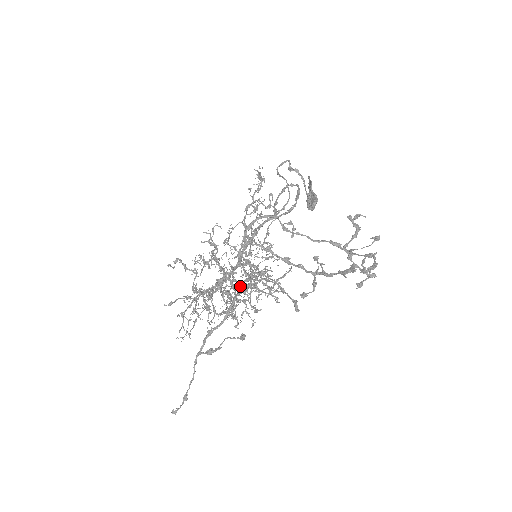
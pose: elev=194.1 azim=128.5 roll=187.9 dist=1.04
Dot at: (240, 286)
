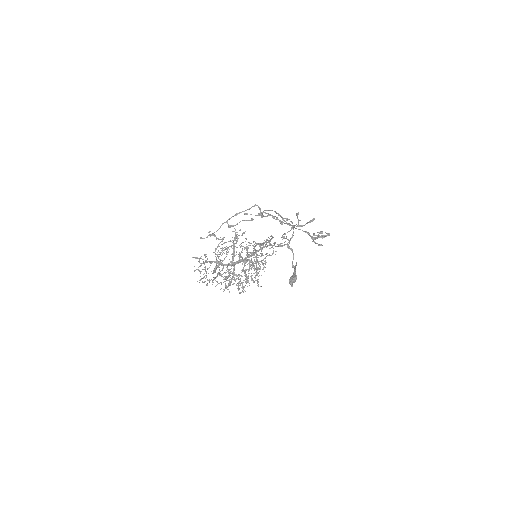
Dot at: (242, 260)
